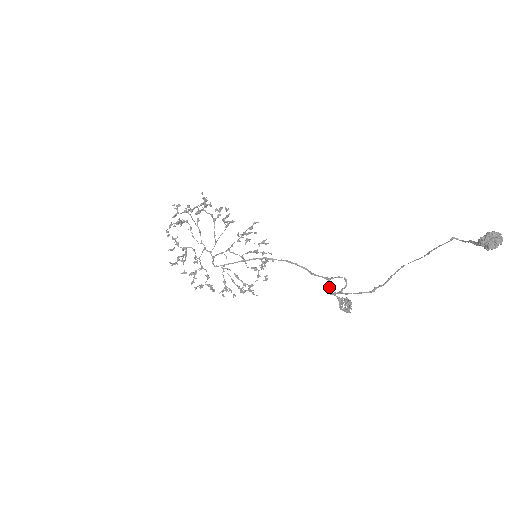
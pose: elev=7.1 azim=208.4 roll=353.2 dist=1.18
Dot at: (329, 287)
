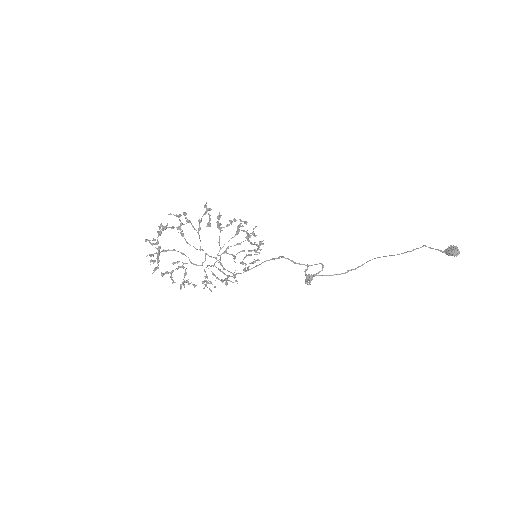
Dot at: occluded
